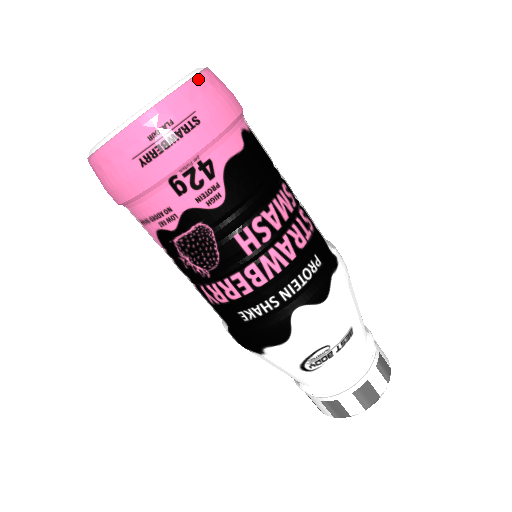
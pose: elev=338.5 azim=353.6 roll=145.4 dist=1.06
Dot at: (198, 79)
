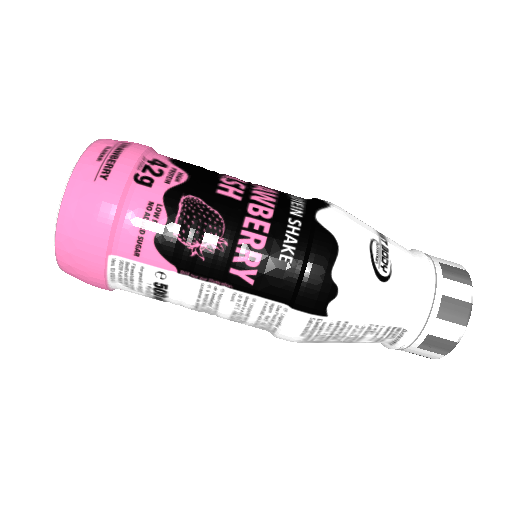
Dot at: occluded
